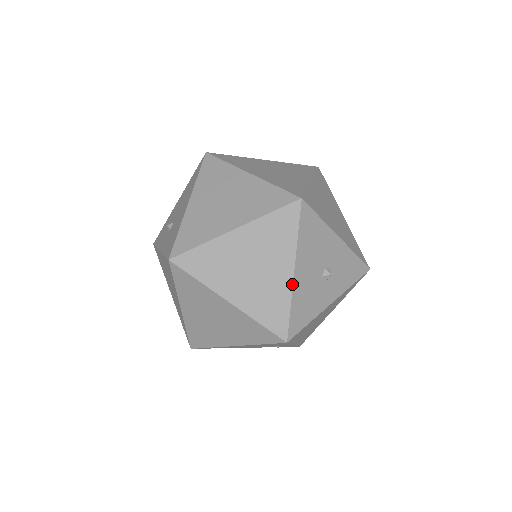
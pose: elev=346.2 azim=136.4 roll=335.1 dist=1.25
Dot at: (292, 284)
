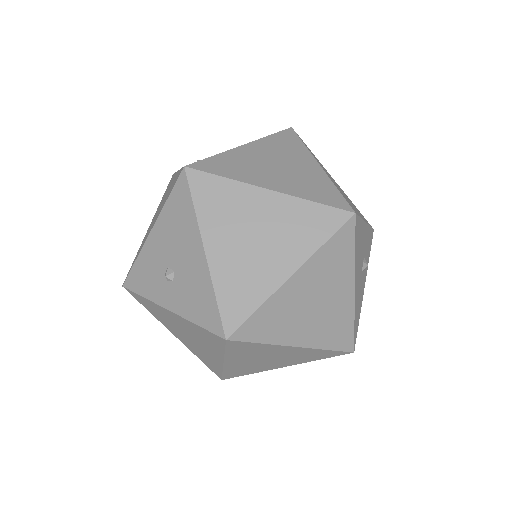
Dot at: (354, 301)
